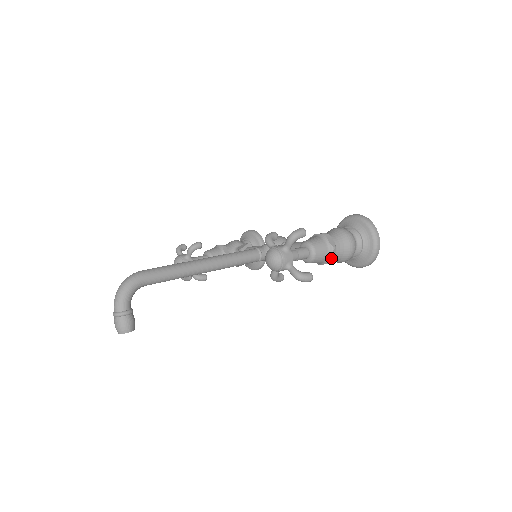
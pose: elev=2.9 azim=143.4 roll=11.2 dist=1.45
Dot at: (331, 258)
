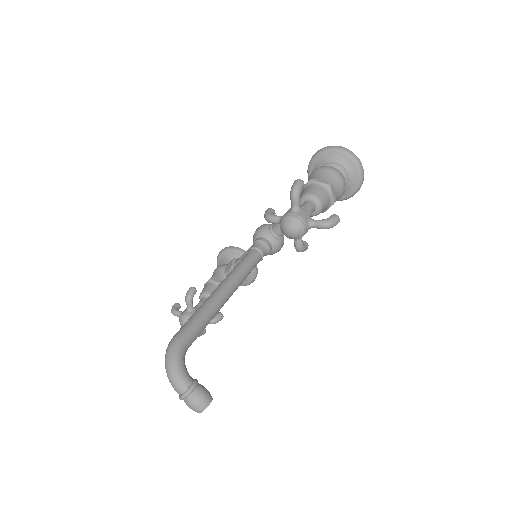
Dot at: (333, 196)
